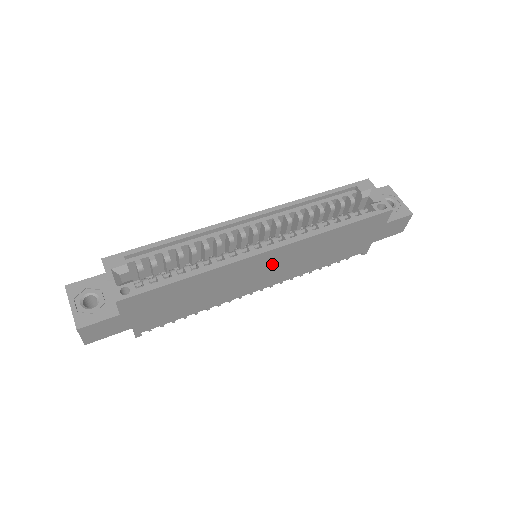
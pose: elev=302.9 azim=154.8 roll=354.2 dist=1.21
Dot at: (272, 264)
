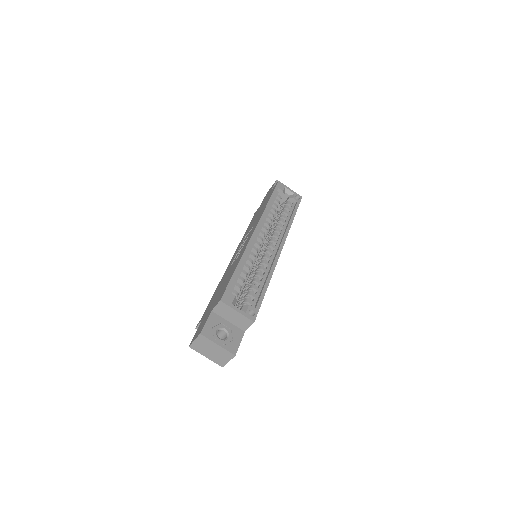
Dot at: occluded
